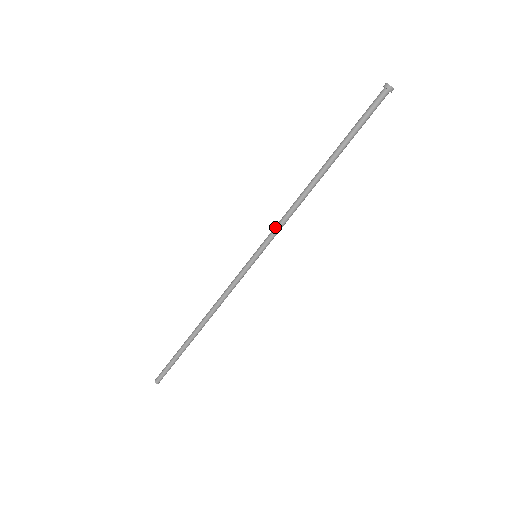
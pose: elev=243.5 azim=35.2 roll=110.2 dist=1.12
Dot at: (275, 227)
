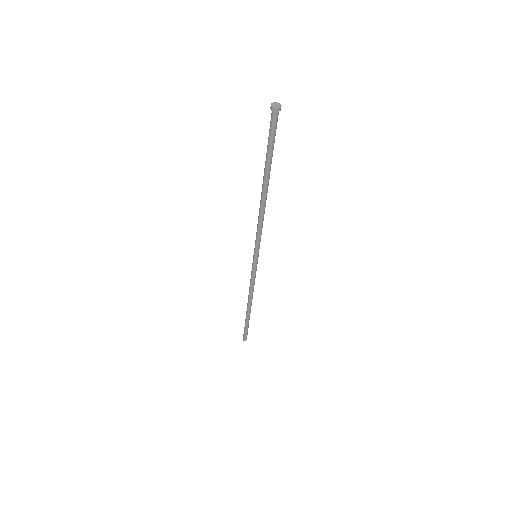
Dot at: (257, 237)
